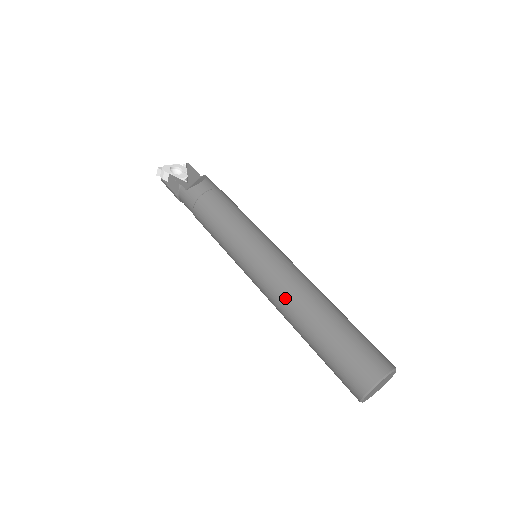
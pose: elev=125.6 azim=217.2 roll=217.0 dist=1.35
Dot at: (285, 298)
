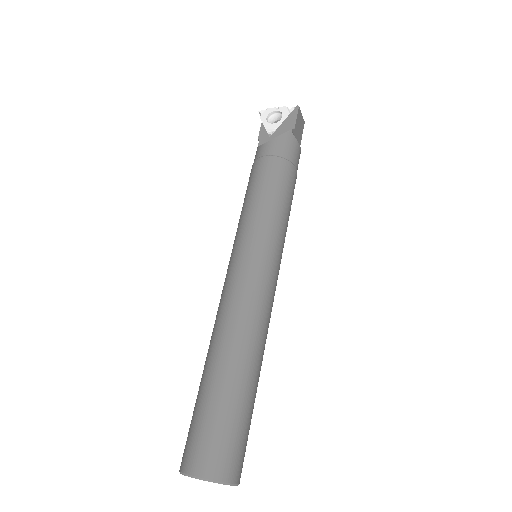
Dot at: occluded
